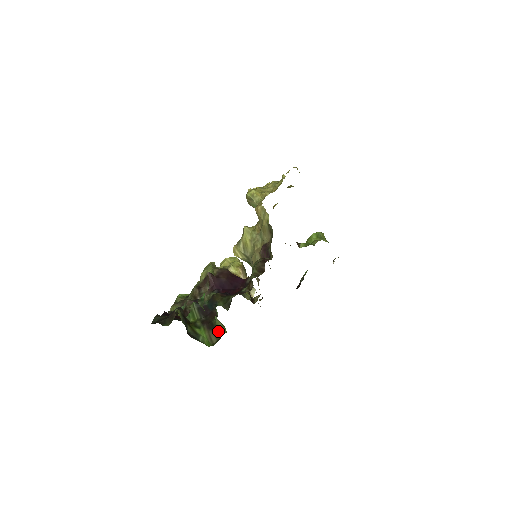
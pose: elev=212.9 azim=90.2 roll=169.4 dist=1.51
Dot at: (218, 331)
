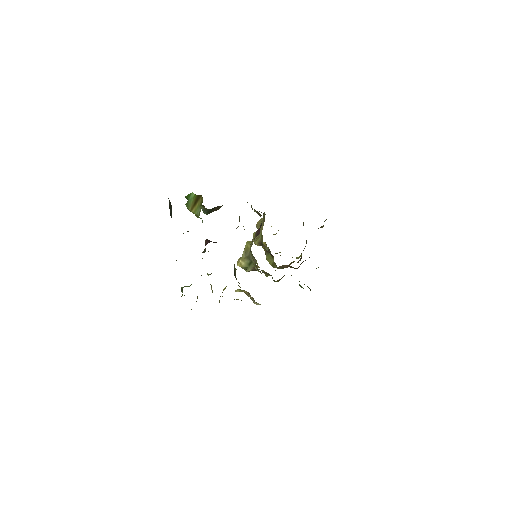
Dot at: (198, 217)
